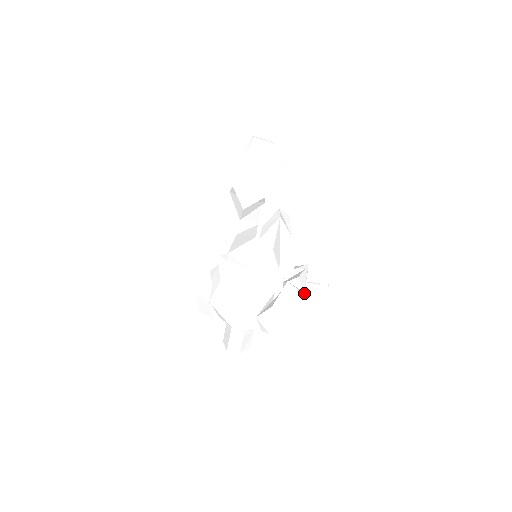
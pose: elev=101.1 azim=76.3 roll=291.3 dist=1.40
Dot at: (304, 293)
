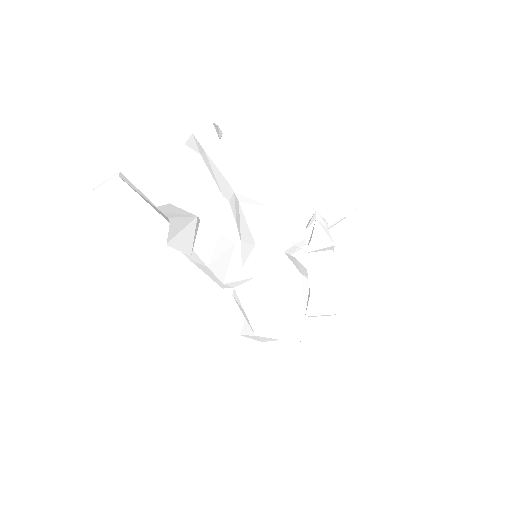
Dot at: (332, 248)
